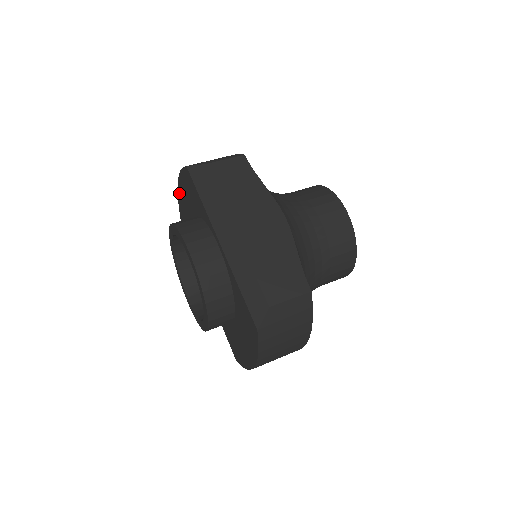
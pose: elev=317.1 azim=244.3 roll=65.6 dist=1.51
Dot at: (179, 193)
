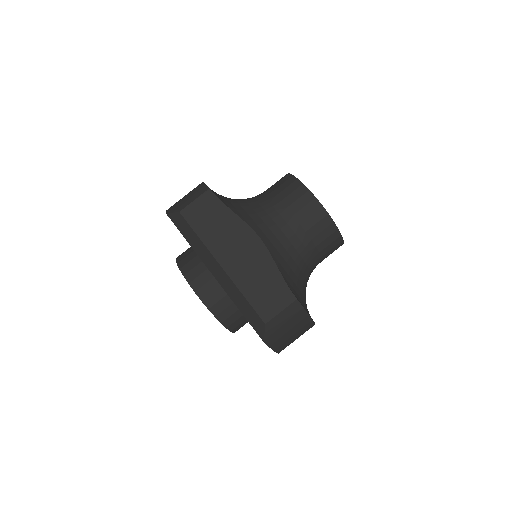
Dot at: occluded
